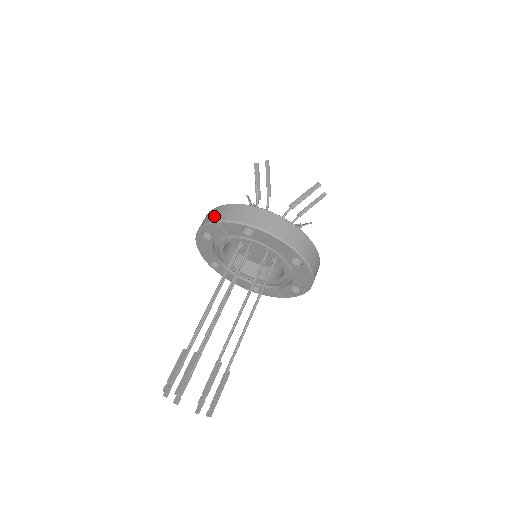
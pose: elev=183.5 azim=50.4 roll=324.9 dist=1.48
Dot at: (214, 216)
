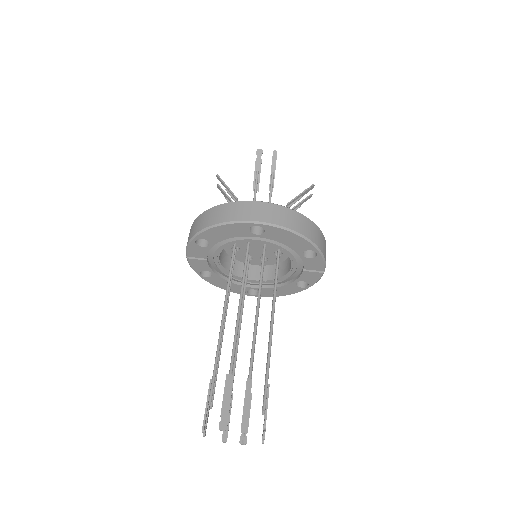
Dot at: occluded
